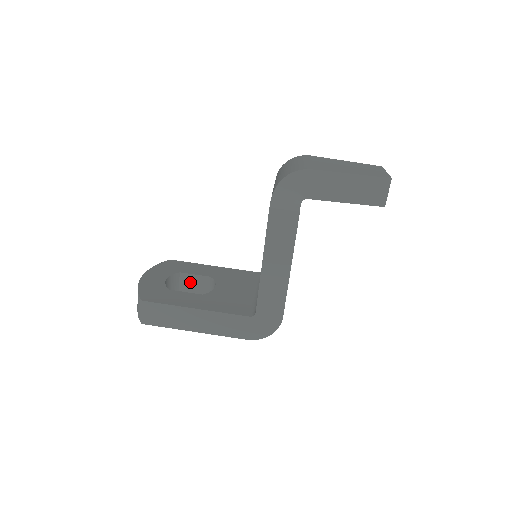
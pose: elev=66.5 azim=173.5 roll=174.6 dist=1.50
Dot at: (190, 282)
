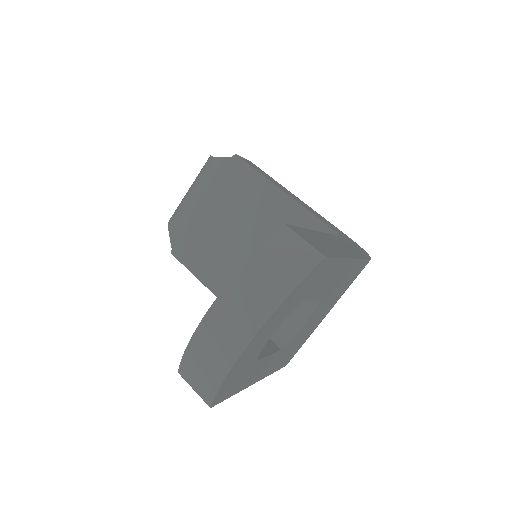
Dot at: occluded
